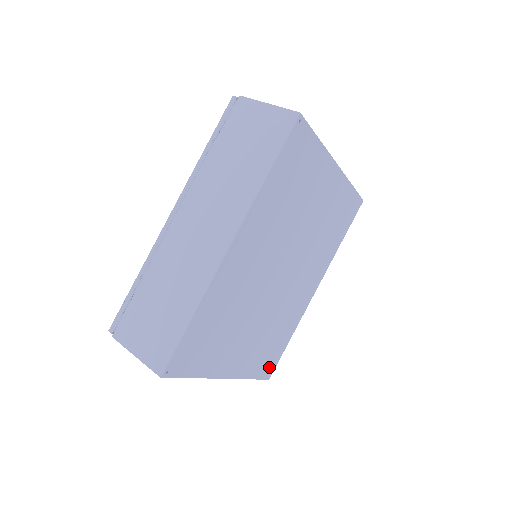
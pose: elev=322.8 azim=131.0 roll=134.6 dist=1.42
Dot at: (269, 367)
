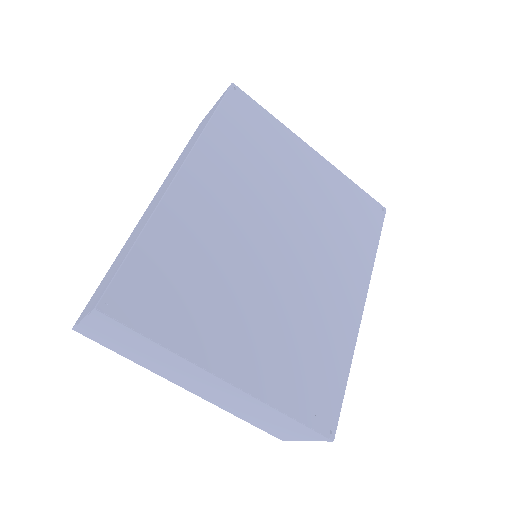
Dot at: (322, 411)
